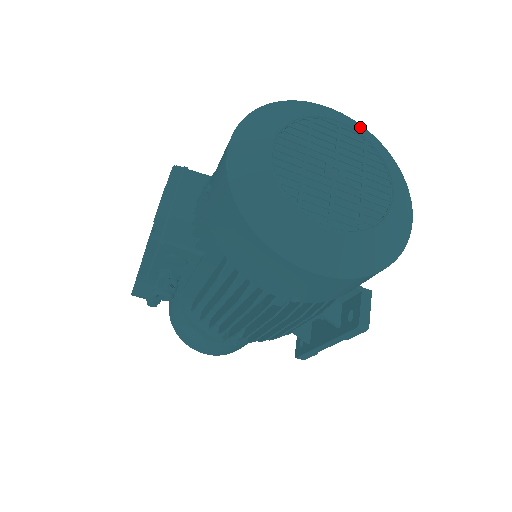
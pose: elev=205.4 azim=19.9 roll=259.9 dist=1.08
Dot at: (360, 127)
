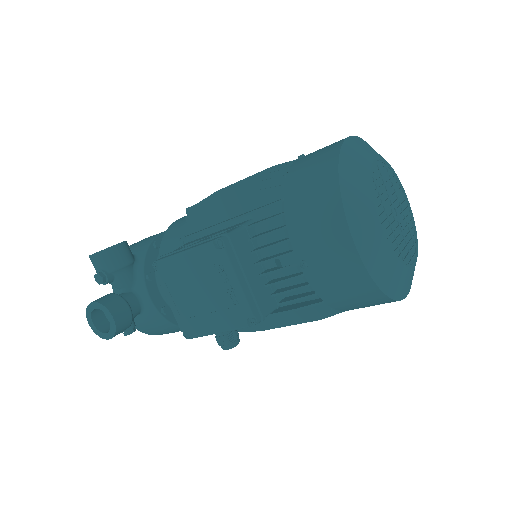
Dot at: (370, 147)
